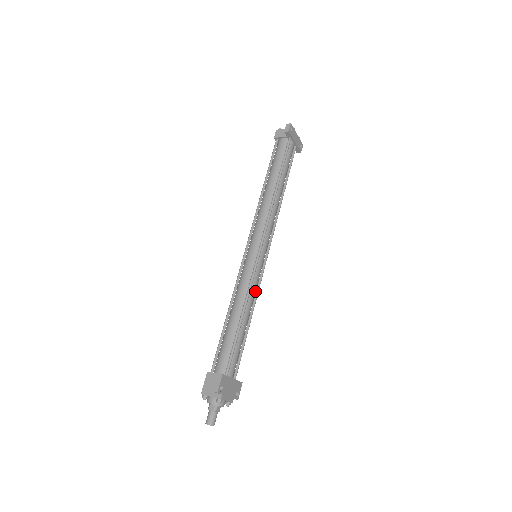
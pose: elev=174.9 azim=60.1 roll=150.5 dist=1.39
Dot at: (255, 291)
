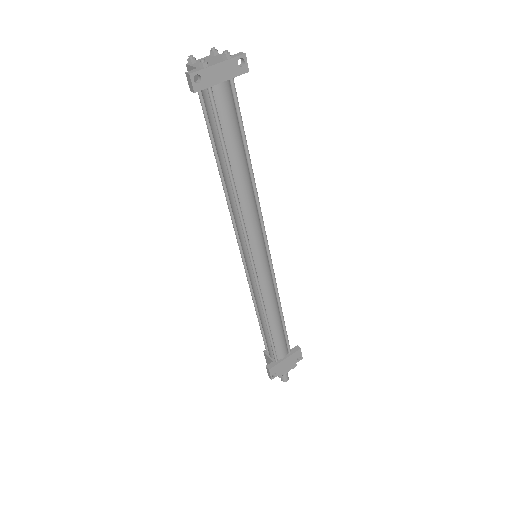
Dot at: (271, 292)
